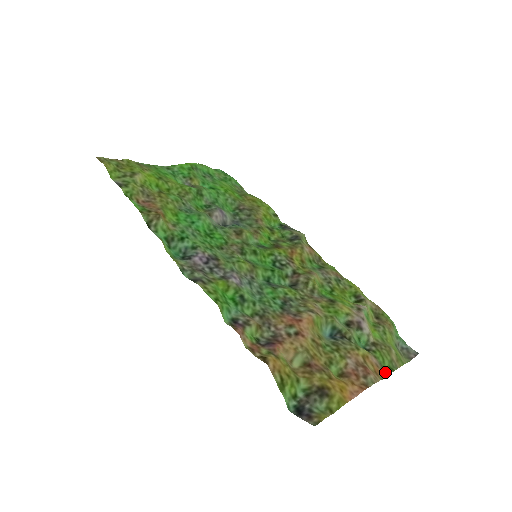
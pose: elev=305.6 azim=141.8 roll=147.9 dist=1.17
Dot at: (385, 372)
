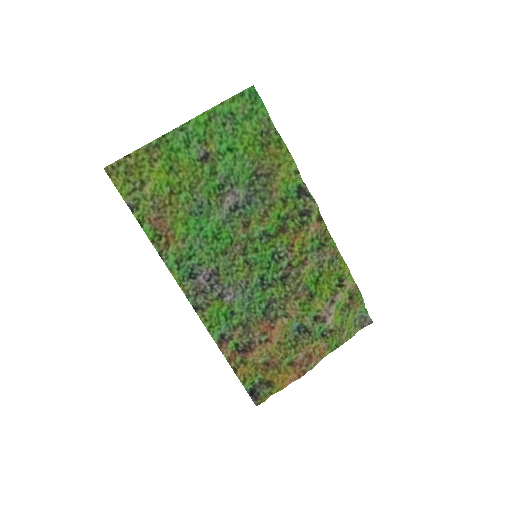
Dot at: (329, 351)
